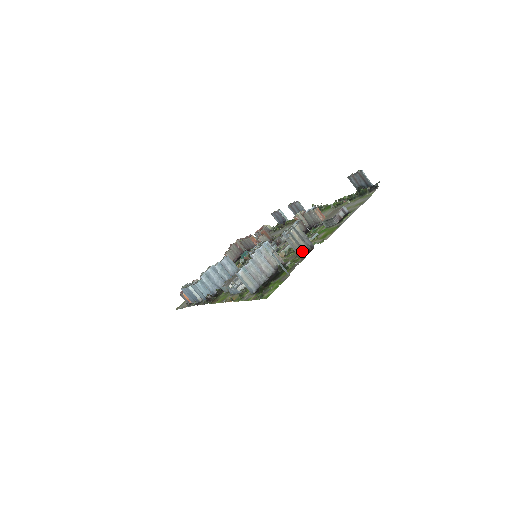
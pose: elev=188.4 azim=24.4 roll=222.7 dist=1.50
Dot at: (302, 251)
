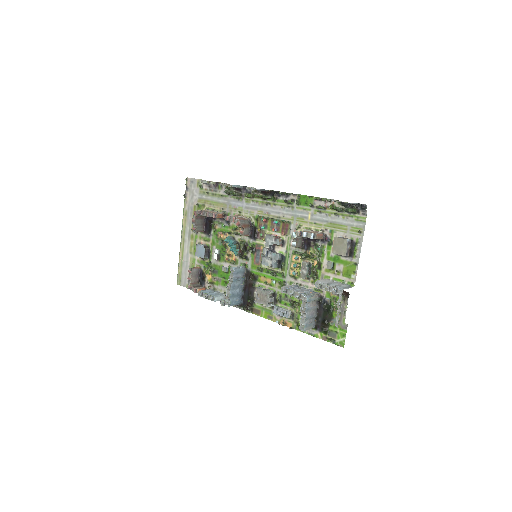
Dot at: occluded
